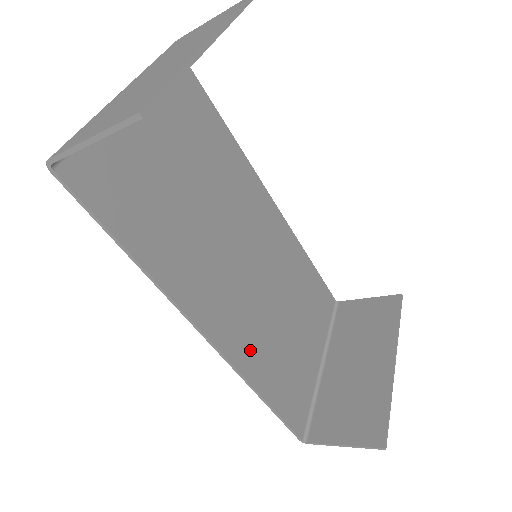
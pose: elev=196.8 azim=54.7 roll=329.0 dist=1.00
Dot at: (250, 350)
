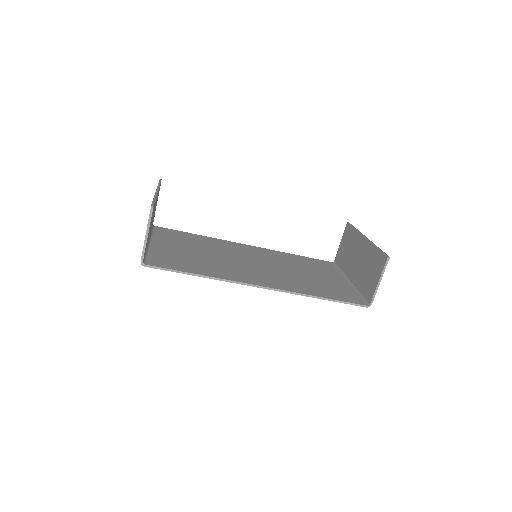
Dot at: (292, 286)
